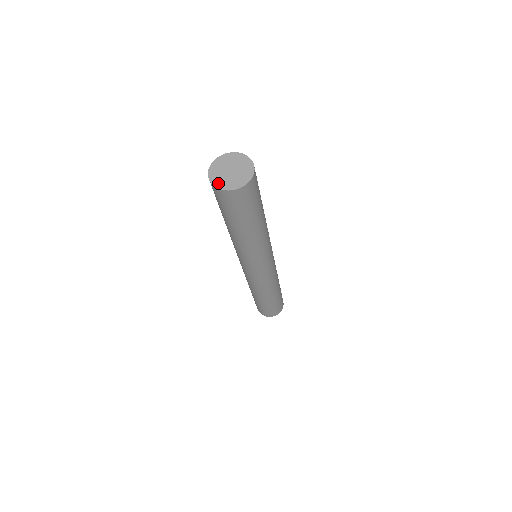
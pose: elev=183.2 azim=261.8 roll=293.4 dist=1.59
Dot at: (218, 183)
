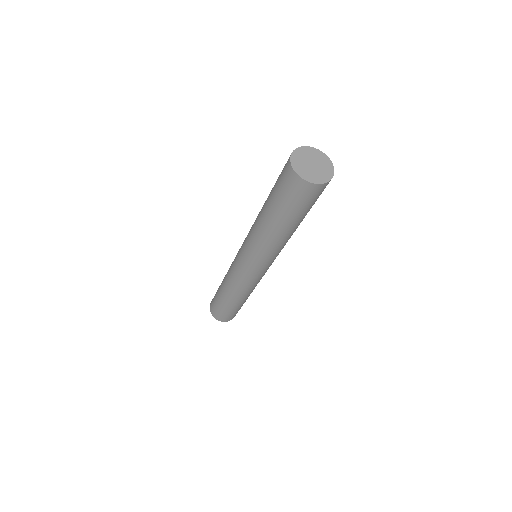
Dot at: (300, 171)
